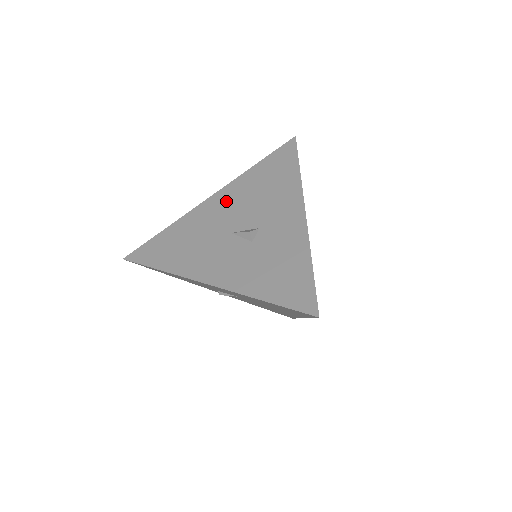
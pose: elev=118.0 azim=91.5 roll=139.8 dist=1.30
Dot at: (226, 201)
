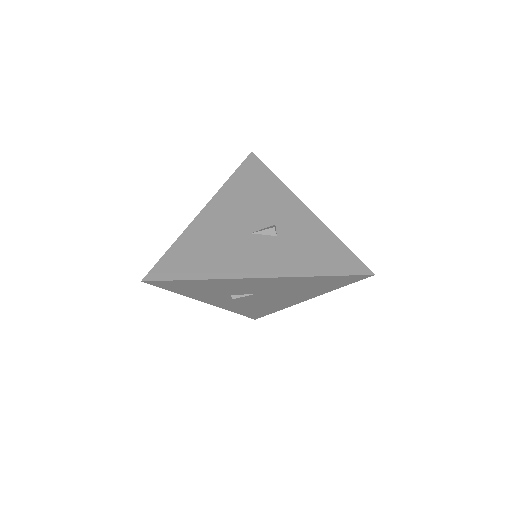
Dot at: (224, 209)
